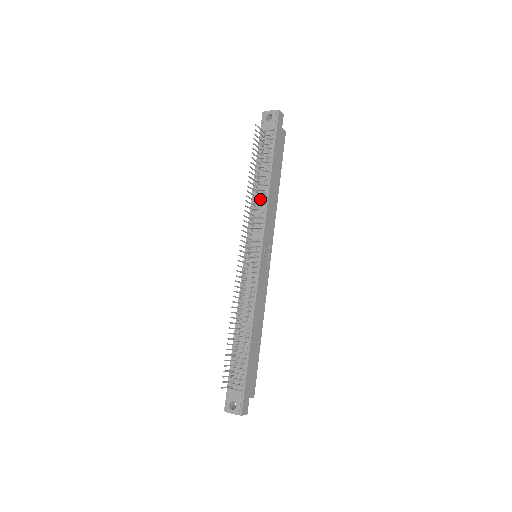
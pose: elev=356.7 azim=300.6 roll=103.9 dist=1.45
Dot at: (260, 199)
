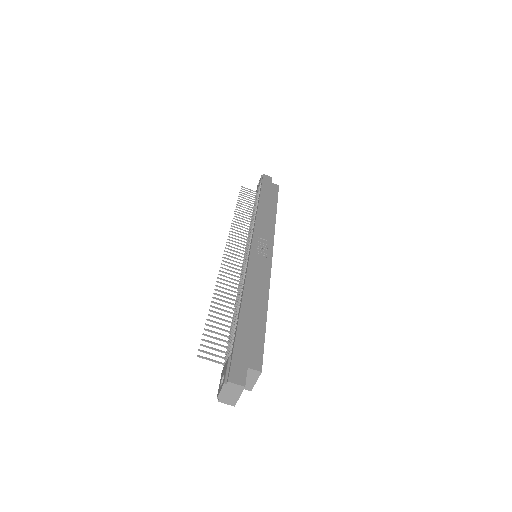
Dot at: (252, 219)
